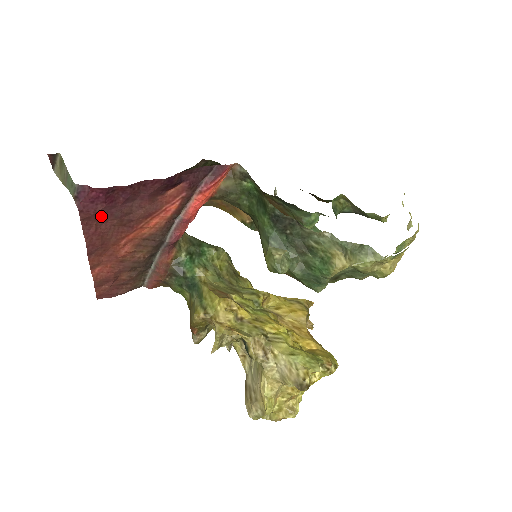
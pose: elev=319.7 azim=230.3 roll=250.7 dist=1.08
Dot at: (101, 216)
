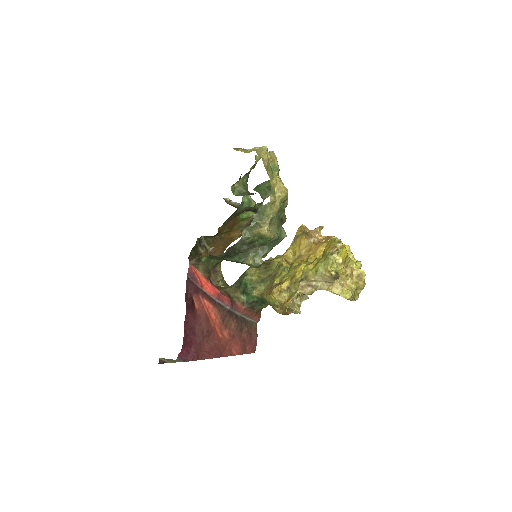
Dot at: (199, 349)
